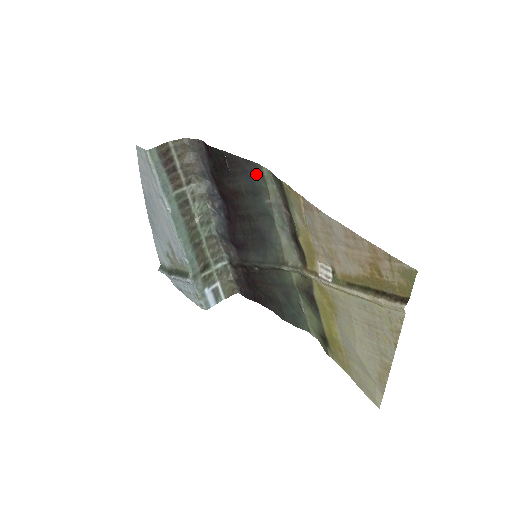
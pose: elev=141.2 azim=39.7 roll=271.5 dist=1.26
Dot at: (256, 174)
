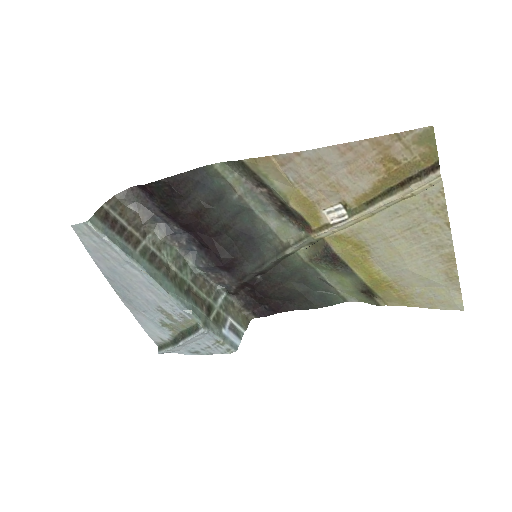
Dot at: (210, 178)
